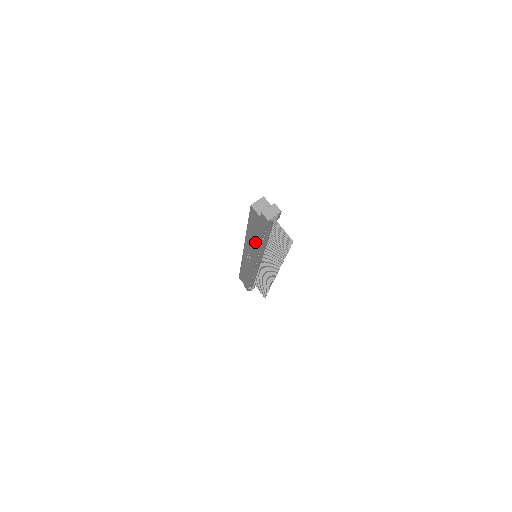
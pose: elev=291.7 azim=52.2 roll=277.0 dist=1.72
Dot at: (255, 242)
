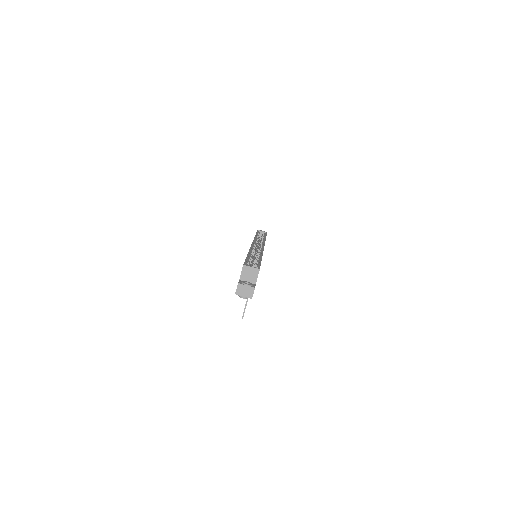
Dot at: occluded
